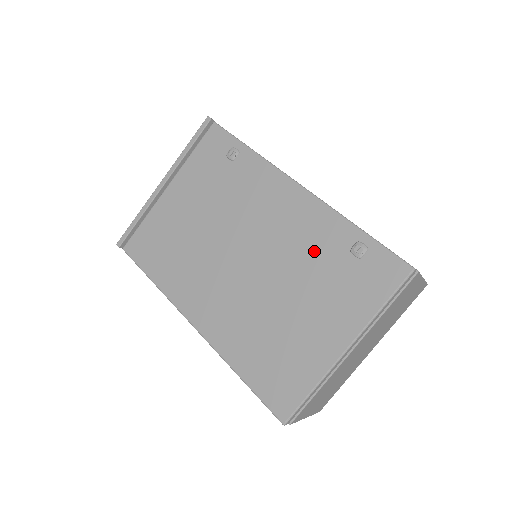
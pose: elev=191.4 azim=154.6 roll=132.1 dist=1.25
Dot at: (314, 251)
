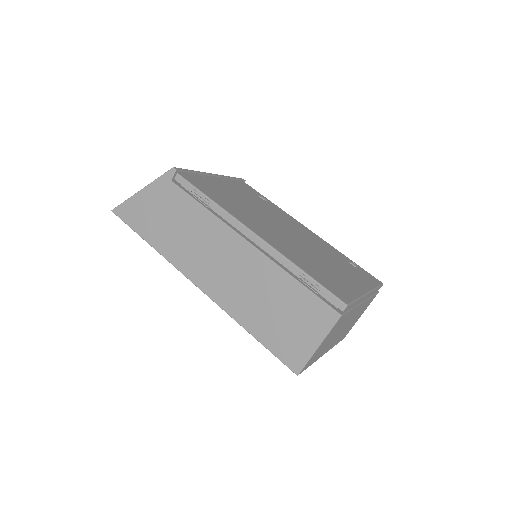
Dot at: (329, 252)
